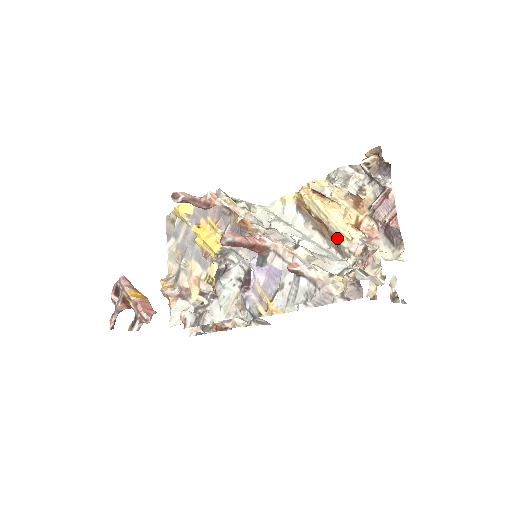
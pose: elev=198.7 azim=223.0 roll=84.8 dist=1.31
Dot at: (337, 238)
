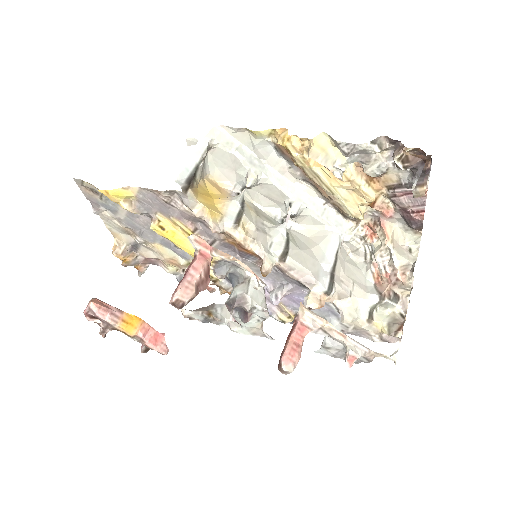
Dot at: (344, 213)
